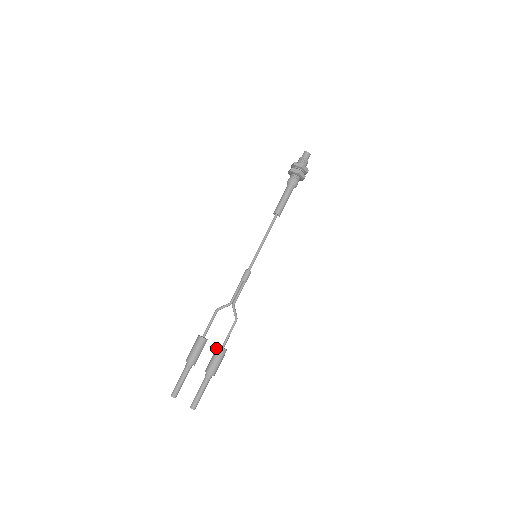
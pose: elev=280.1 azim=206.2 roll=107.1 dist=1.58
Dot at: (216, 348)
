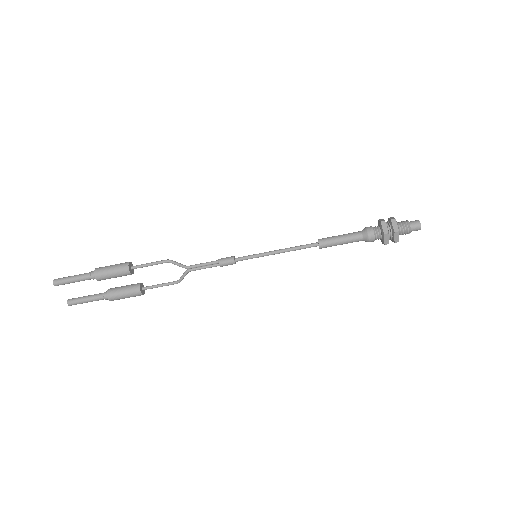
Dot at: (136, 288)
